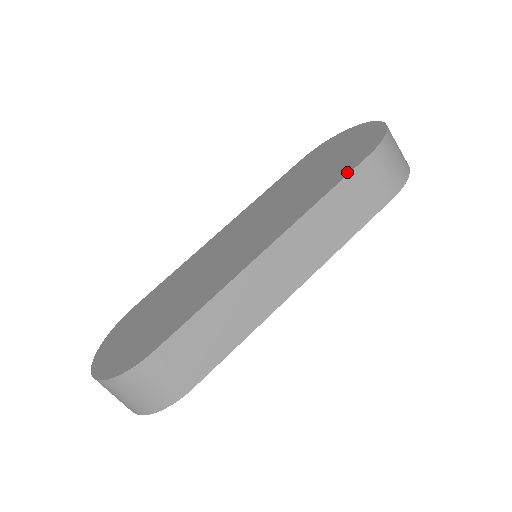
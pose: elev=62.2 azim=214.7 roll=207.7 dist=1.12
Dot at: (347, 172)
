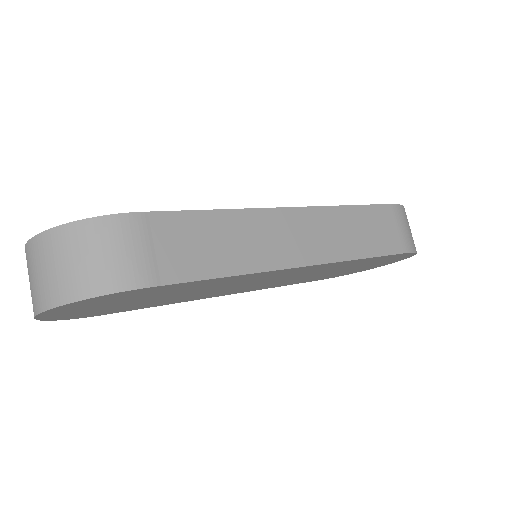
Dot at: (371, 205)
